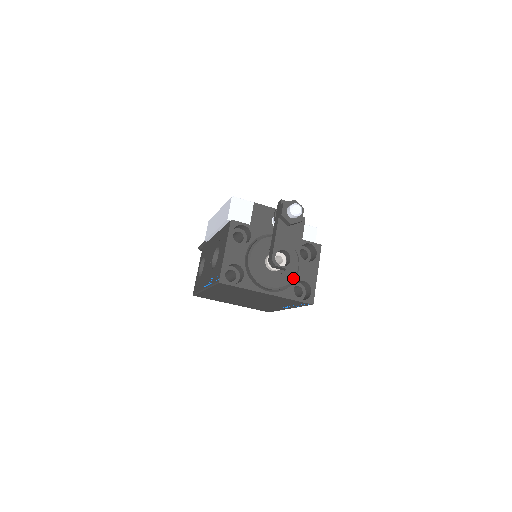
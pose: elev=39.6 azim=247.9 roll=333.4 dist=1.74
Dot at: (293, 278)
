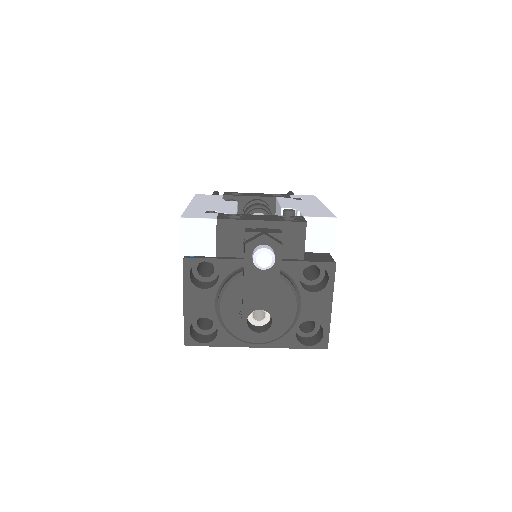
Dot at: (290, 325)
